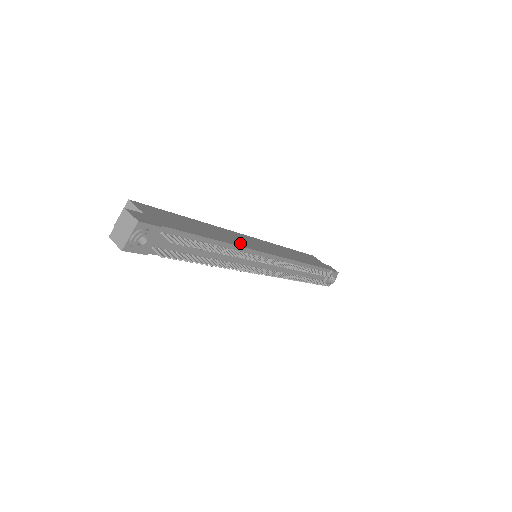
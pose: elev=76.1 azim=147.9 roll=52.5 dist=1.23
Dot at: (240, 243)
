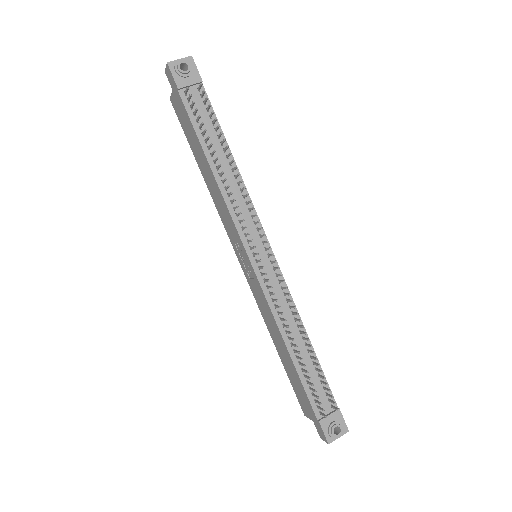
Dot at: occluded
